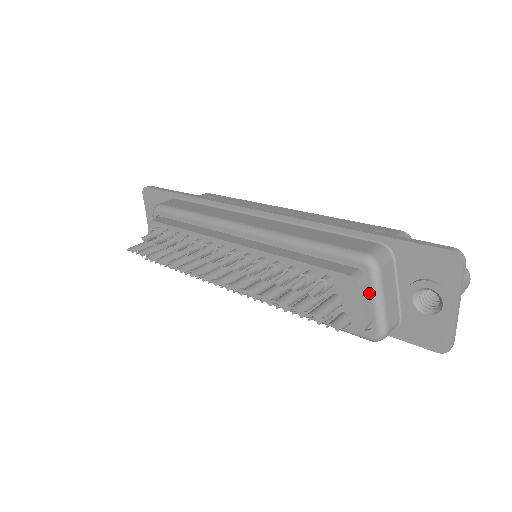
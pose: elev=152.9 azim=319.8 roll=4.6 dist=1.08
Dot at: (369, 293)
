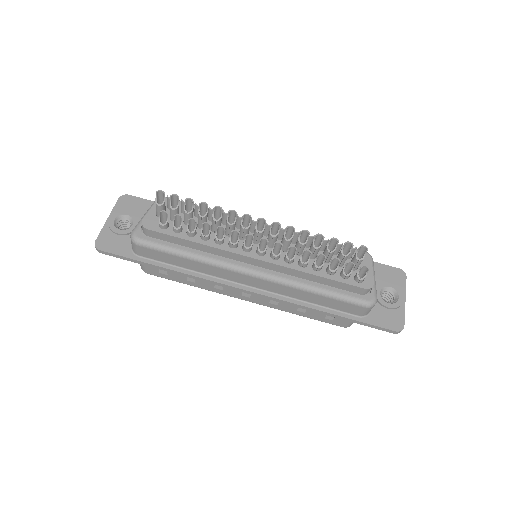
Dot at: occluded
